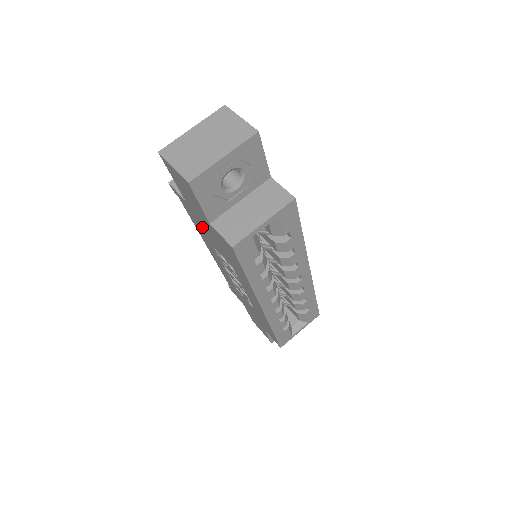
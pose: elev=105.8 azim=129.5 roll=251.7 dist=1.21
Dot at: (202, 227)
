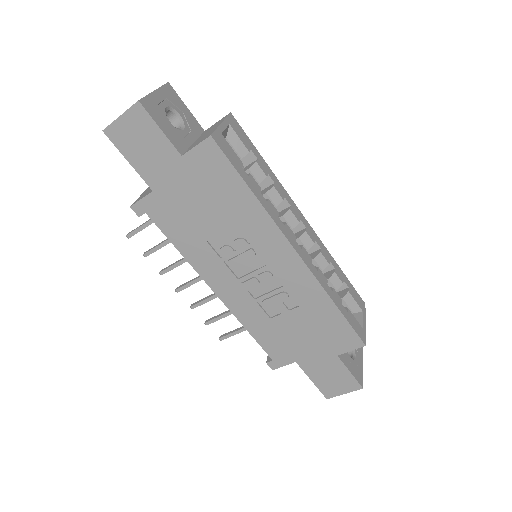
Dot at: (184, 215)
